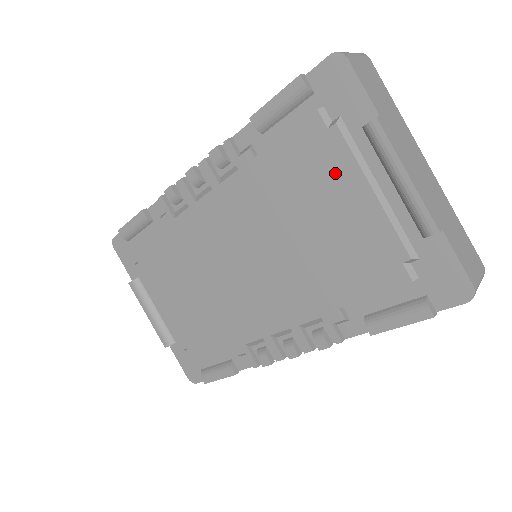
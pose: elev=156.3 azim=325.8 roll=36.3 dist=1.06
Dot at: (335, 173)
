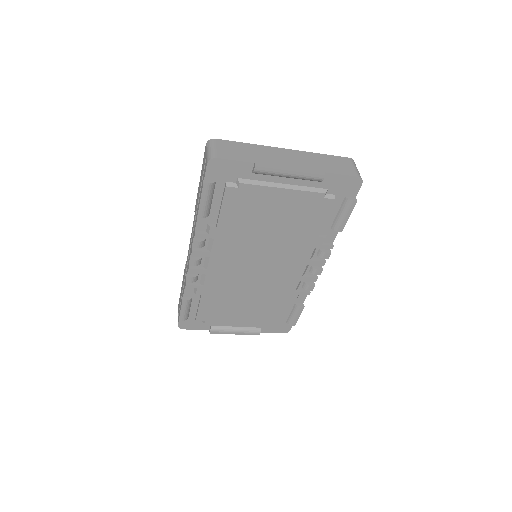
Dot at: (260, 198)
